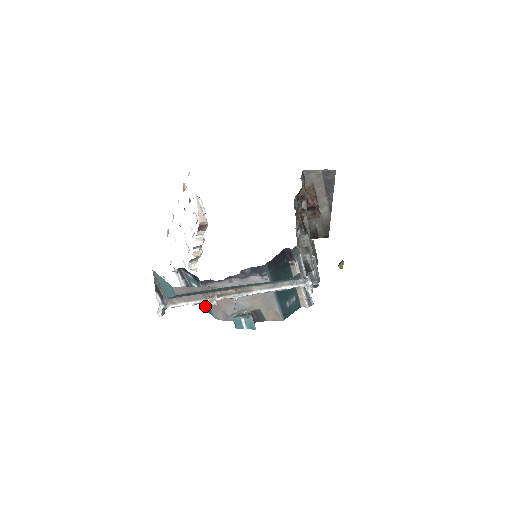
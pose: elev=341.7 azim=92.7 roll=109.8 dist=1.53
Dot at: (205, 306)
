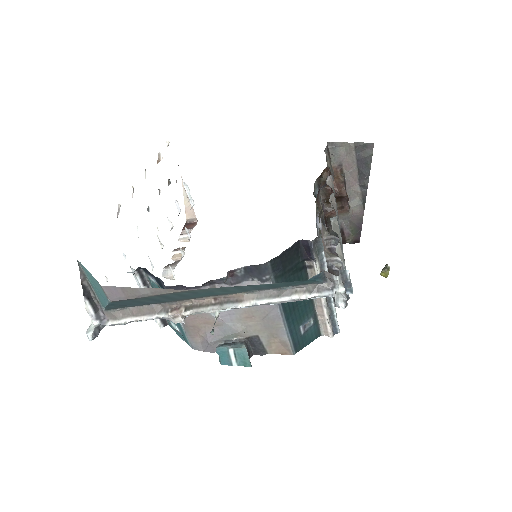
Dot at: (176, 328)
